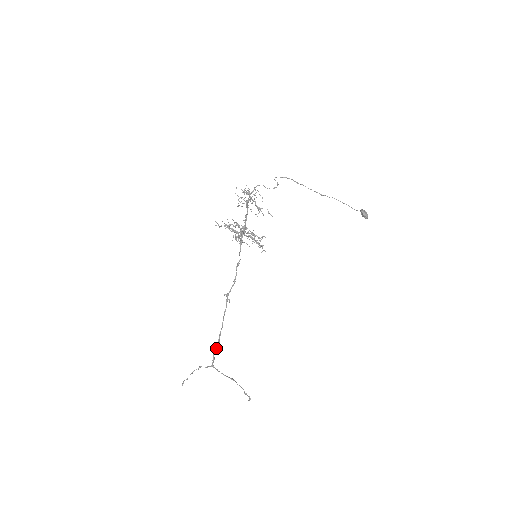
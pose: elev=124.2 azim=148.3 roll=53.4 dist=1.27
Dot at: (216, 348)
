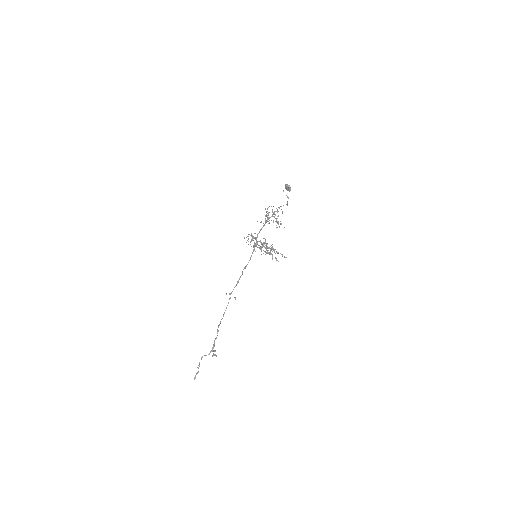
Dot at: occluded
